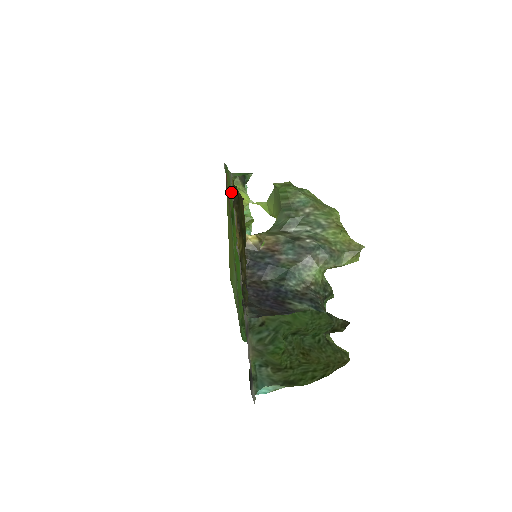
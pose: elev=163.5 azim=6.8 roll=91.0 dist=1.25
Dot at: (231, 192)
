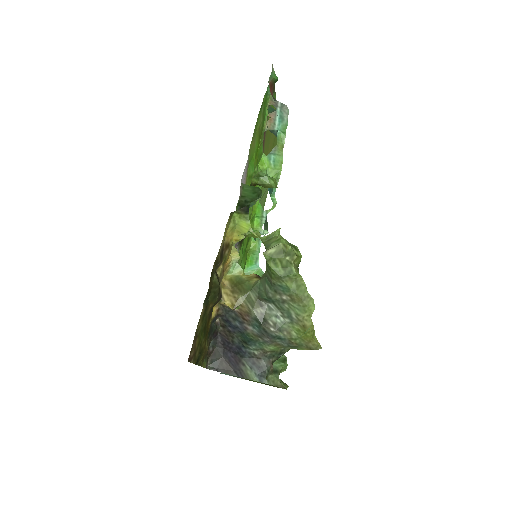
Dot at: (246, 181)
